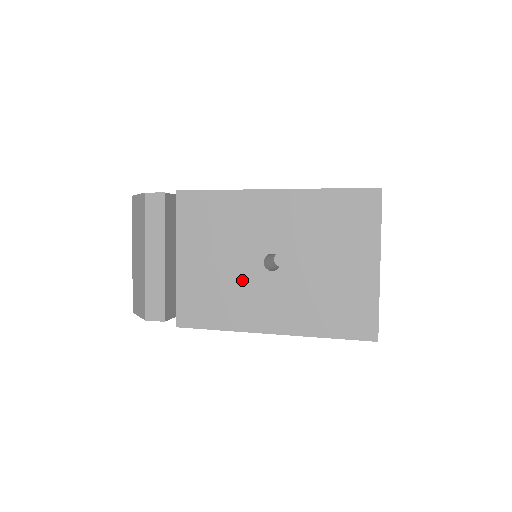
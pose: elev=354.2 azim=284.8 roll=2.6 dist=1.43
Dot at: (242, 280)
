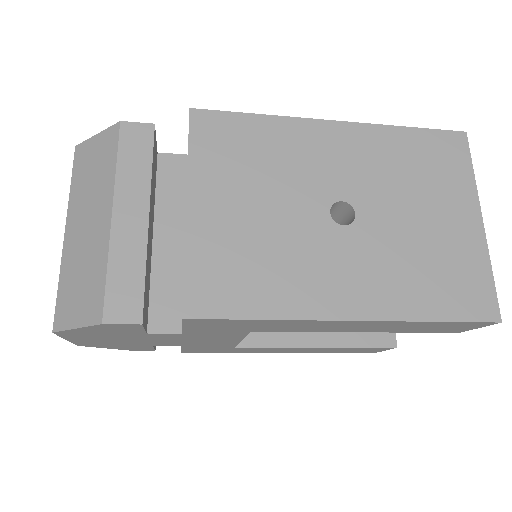
Dot at: (299, 238)
